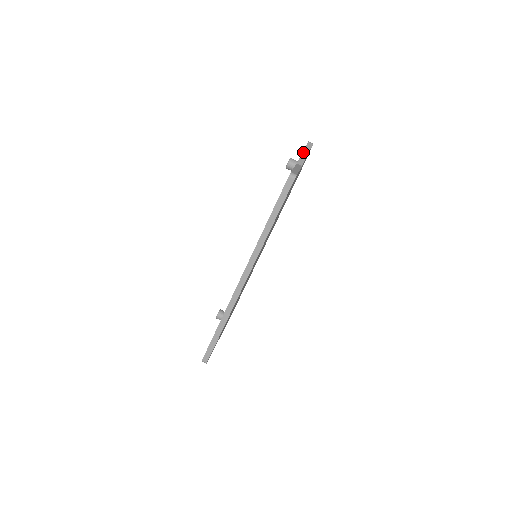
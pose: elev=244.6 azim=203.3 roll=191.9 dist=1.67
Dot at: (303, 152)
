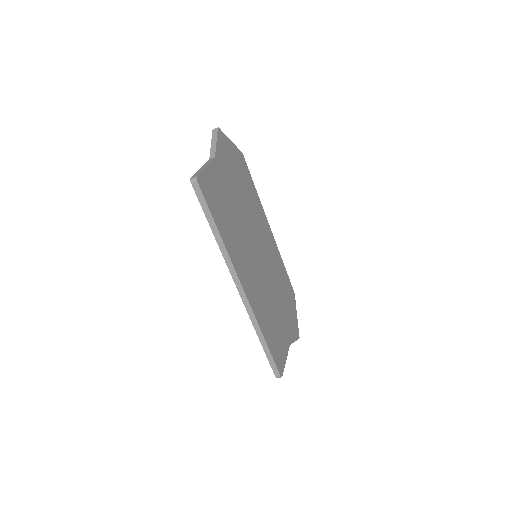
Dot at: (211, 144)
